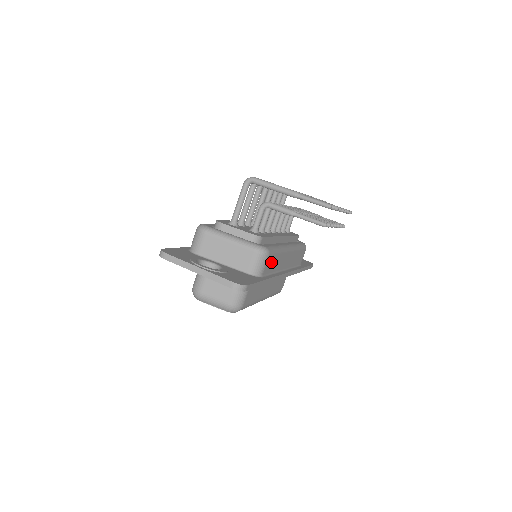
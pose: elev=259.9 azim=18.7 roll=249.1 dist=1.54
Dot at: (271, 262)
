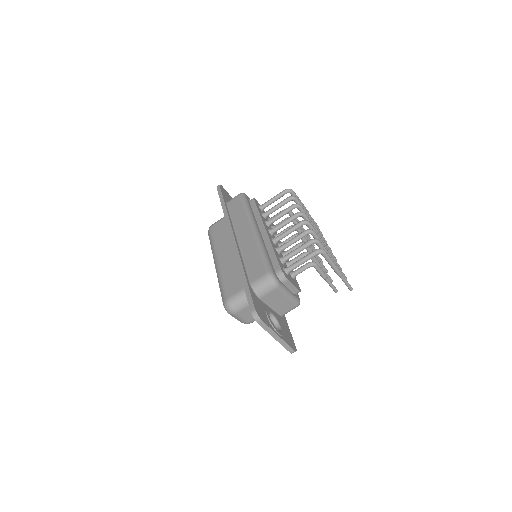
Dot at: occluded
